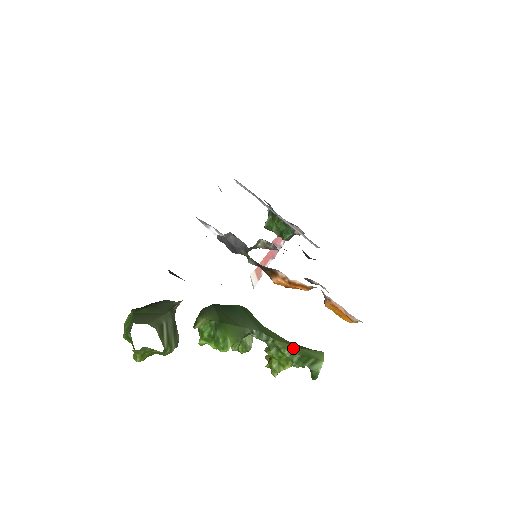
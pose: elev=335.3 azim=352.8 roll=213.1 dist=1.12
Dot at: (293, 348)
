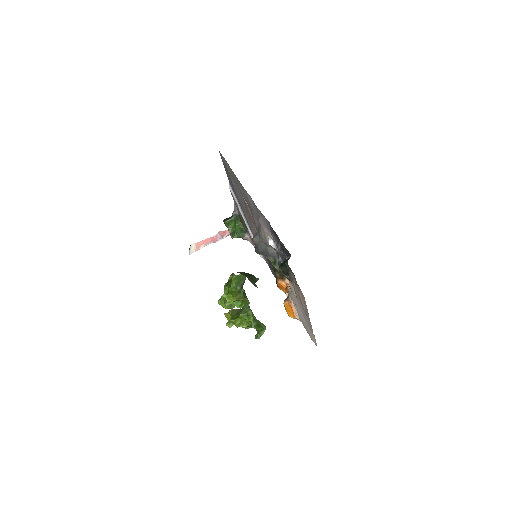
Dot at: (255, 317)
